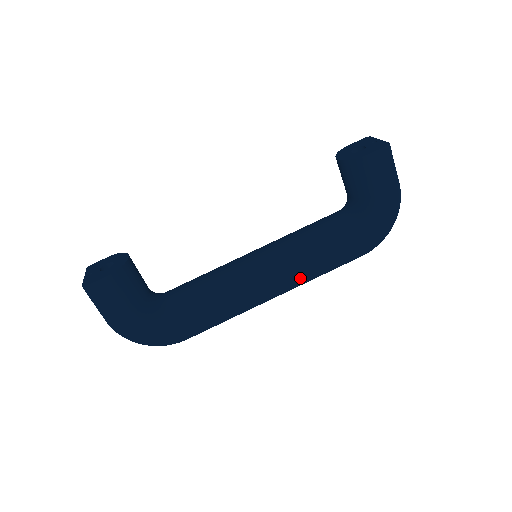
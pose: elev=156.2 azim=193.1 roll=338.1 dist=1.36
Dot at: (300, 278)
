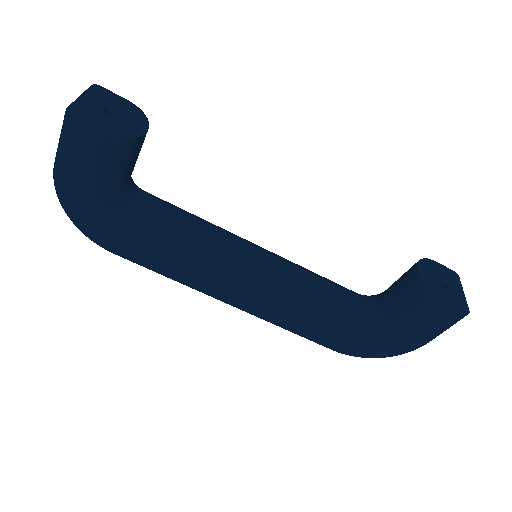
Dot at: (267, 315)
